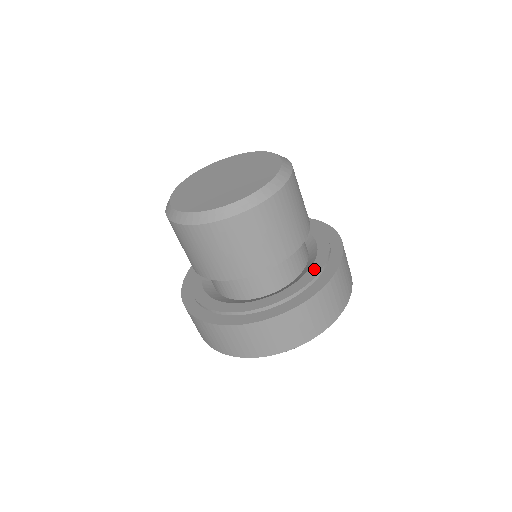
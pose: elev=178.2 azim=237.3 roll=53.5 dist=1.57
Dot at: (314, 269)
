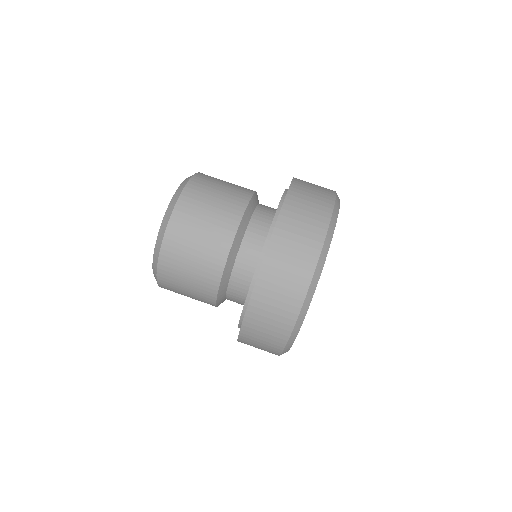
Dot at: occluded
